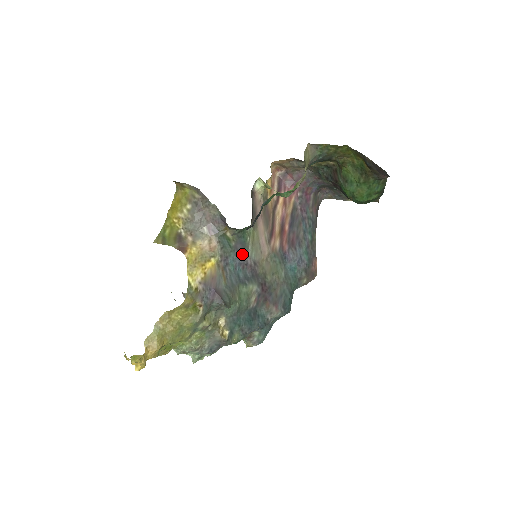
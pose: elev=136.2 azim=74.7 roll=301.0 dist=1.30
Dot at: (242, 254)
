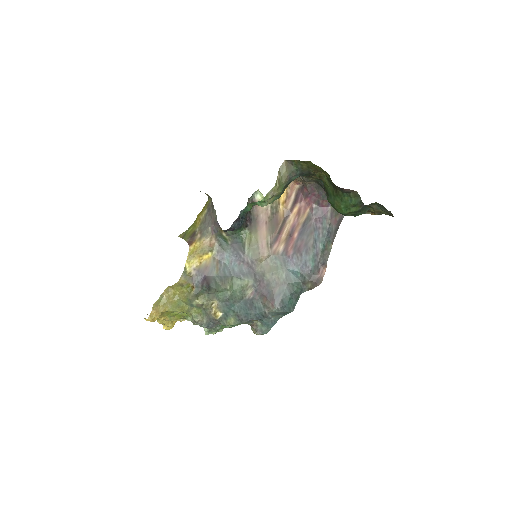
Dot at: (239, 252)
